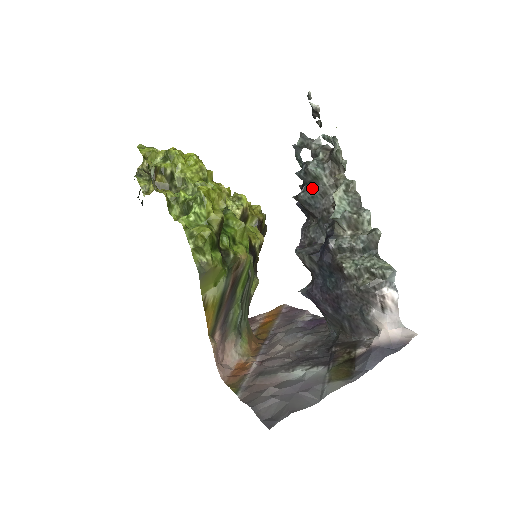
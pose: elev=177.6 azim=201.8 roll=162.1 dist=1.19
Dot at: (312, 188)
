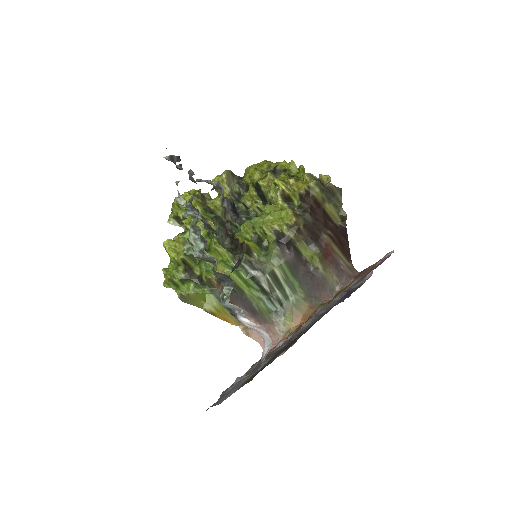
Dot at: (203, 222)
